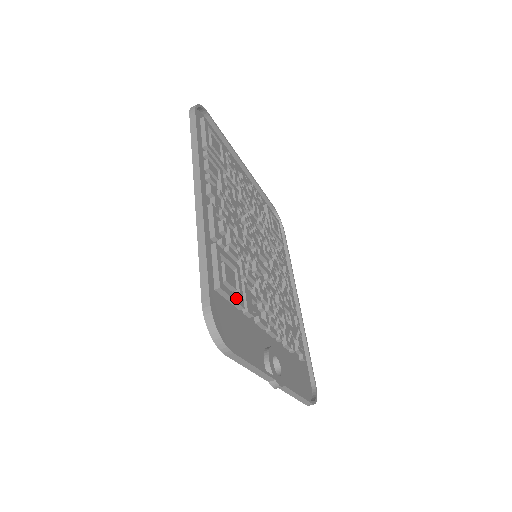
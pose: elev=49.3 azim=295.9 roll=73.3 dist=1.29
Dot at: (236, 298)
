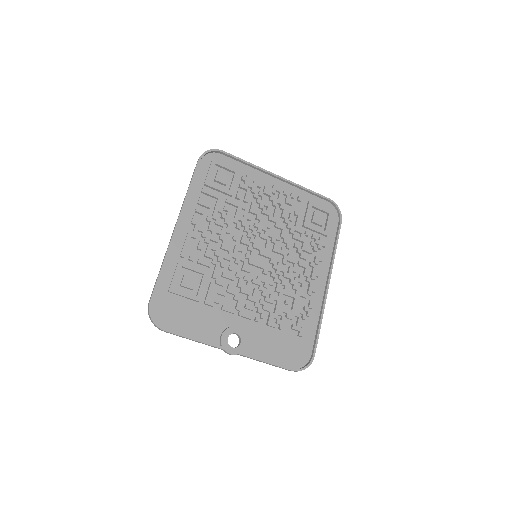
Dot at: (190, 296)
